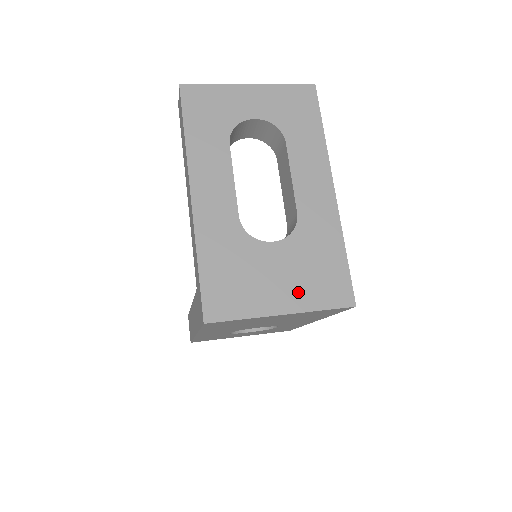
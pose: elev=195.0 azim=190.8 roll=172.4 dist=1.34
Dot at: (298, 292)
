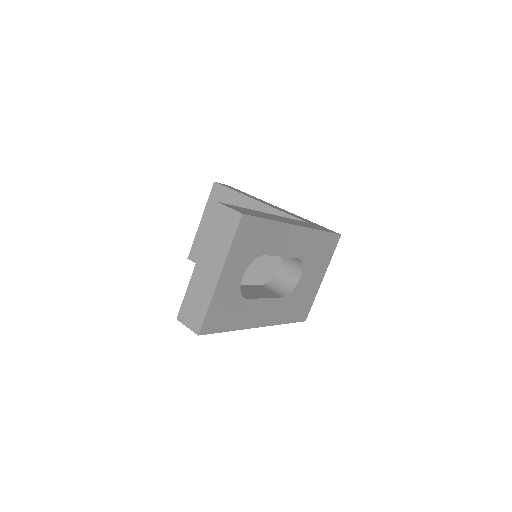
Dot at: (322, 268)
